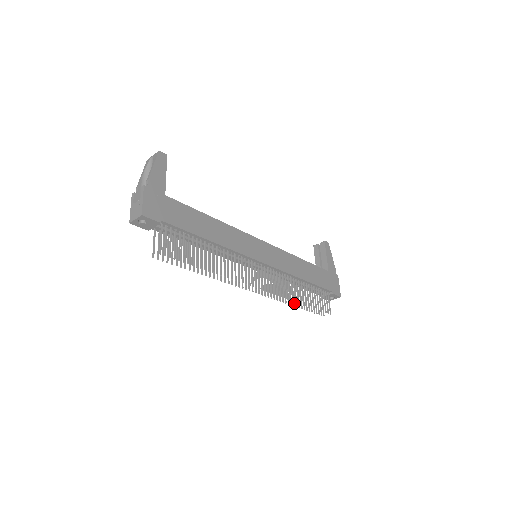
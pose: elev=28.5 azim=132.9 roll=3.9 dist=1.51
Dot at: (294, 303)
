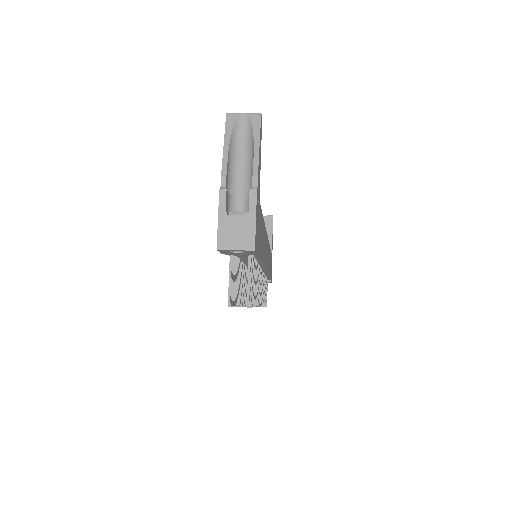
Dot at: occluded
